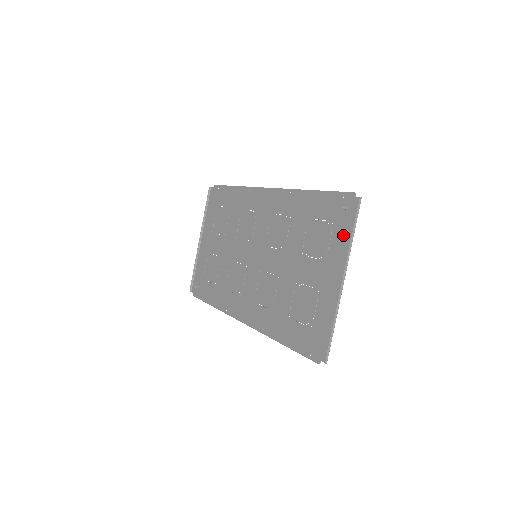
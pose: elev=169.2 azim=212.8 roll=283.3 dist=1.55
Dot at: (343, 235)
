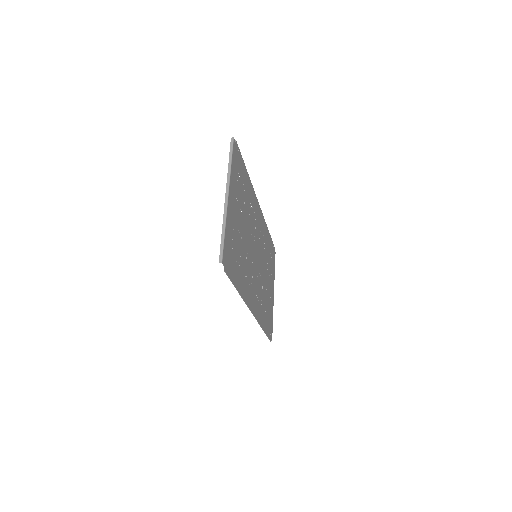
Dot at: (234, 171)
